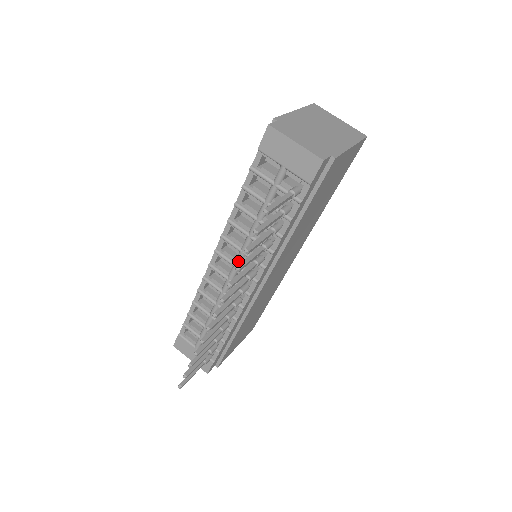
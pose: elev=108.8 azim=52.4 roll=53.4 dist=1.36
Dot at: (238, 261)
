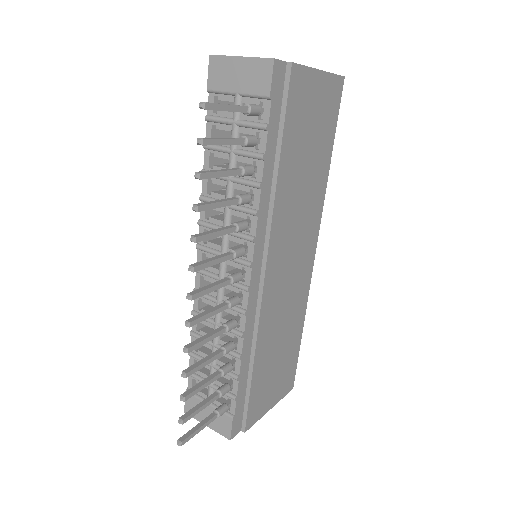
Dot at: (223, 246)
